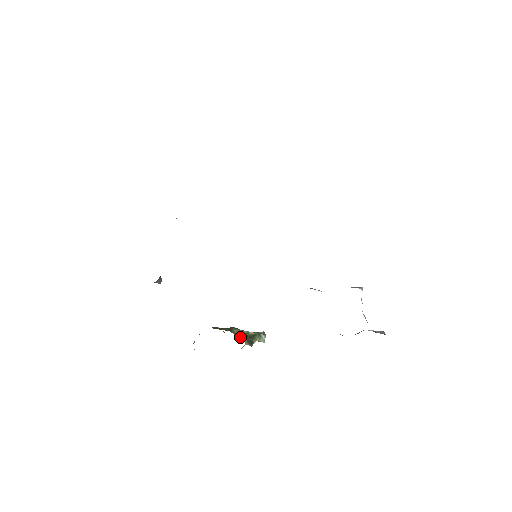
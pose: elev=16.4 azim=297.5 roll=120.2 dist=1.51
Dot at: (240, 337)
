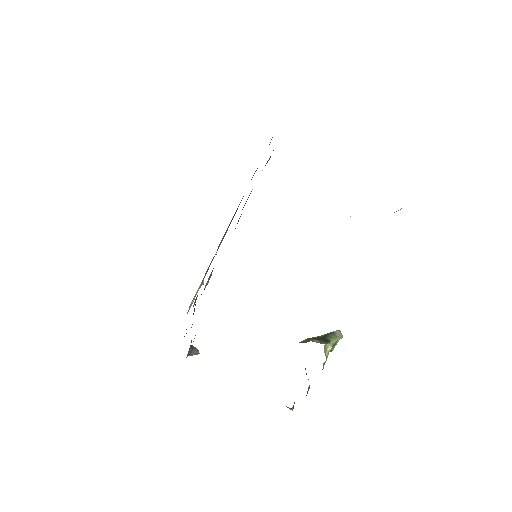
Dot at: occluded
